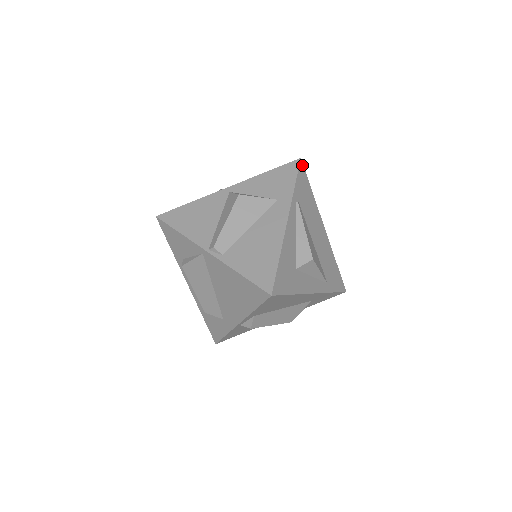
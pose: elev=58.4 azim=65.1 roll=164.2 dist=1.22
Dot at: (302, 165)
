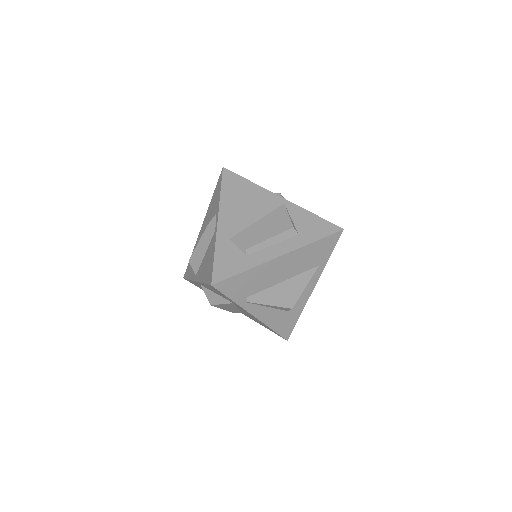
Dot at: (218, 284)
